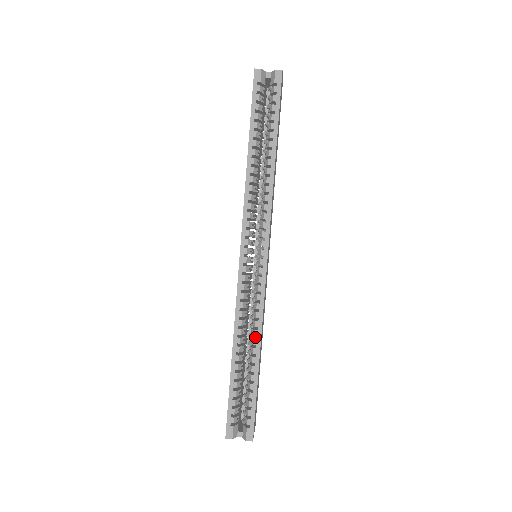
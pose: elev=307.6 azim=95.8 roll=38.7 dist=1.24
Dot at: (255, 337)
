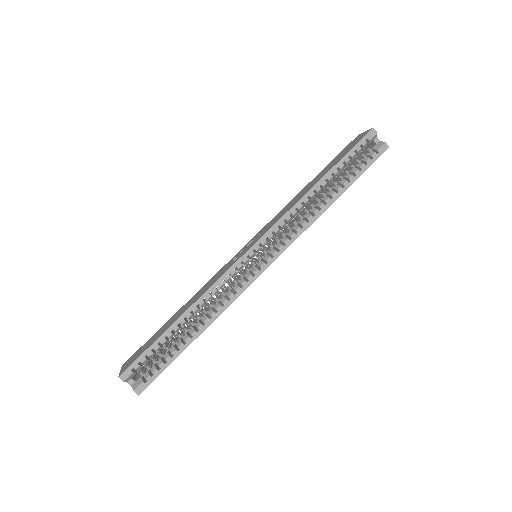
Dot at: occluded
